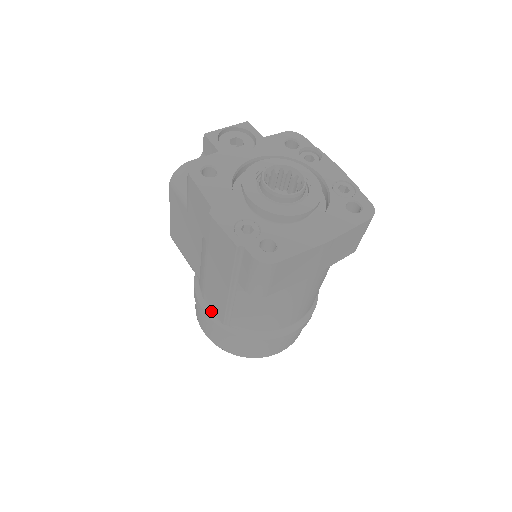
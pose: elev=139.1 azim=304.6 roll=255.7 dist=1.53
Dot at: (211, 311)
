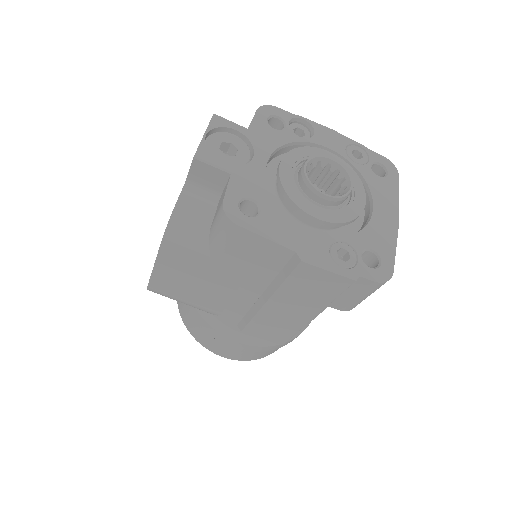
Dot at: (251, 339)
